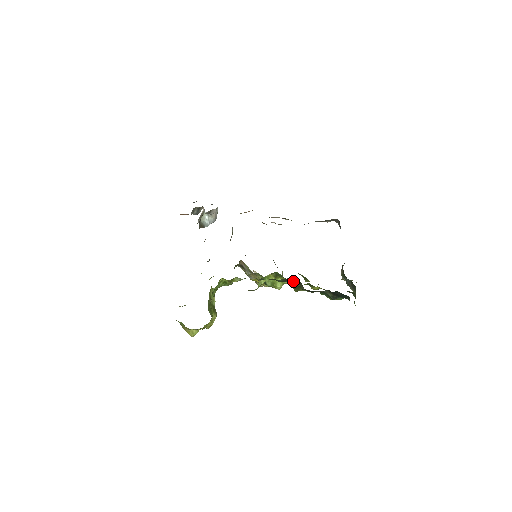
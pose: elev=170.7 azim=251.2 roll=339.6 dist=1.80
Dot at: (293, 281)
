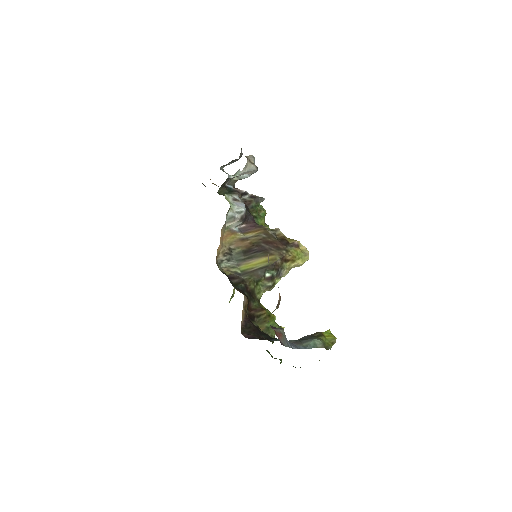
Dot at: occluded
